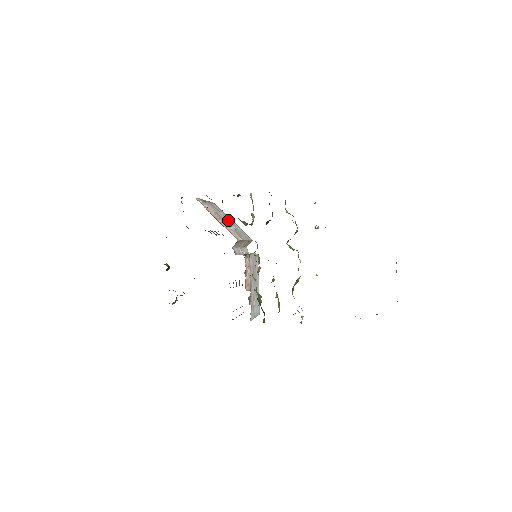
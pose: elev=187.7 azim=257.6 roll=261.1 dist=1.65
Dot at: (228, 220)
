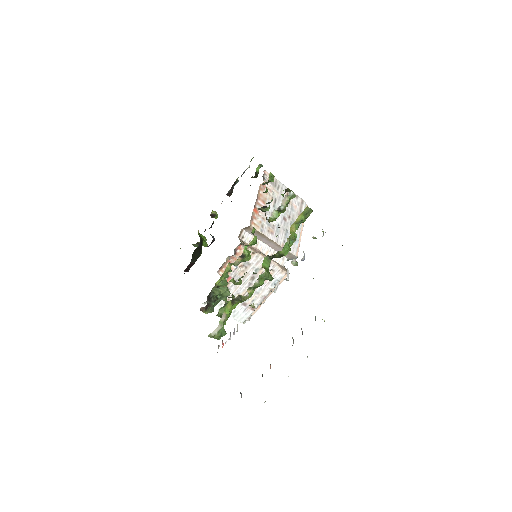
Dot at: (288, 218)
